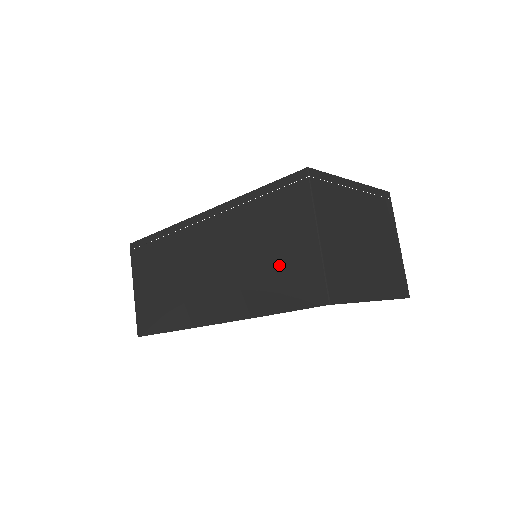
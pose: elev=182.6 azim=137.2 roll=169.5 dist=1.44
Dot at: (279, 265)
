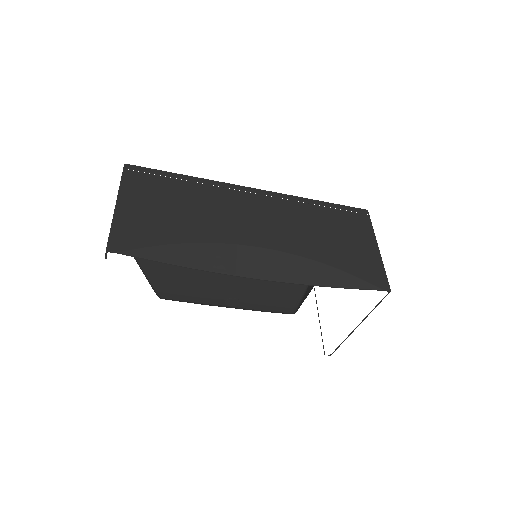
Dot at: (344, 253)
